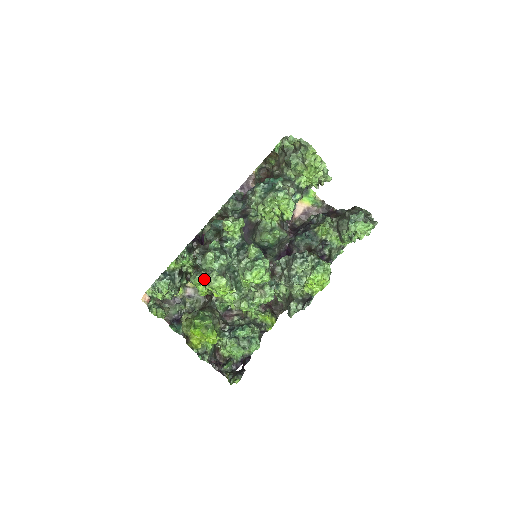
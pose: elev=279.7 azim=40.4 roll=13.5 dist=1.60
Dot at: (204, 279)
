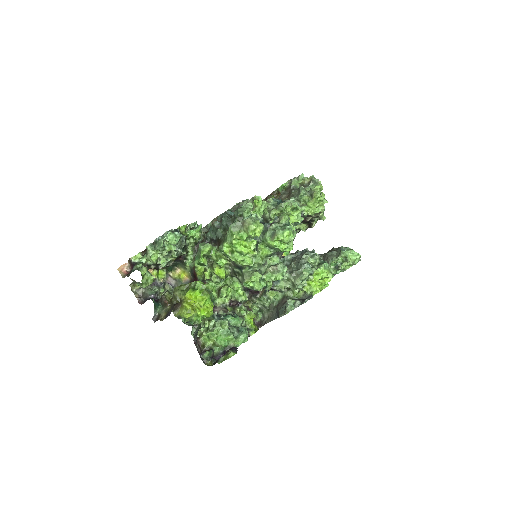
Dot at: (238, 224)
